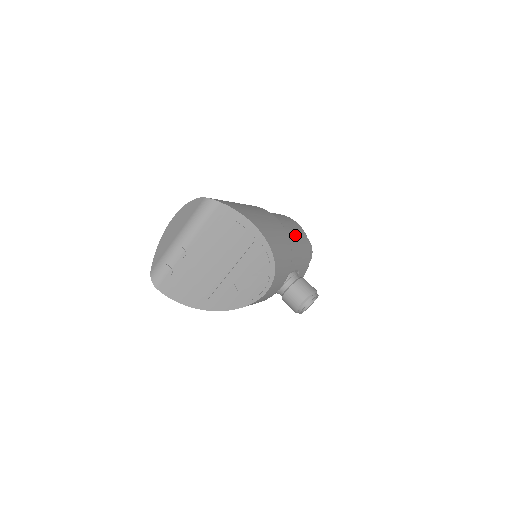
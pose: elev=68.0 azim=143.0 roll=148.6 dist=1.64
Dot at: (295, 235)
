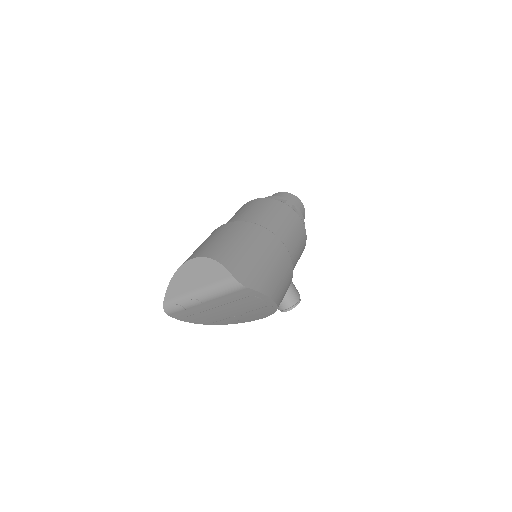
Dot at: (298, 249)
